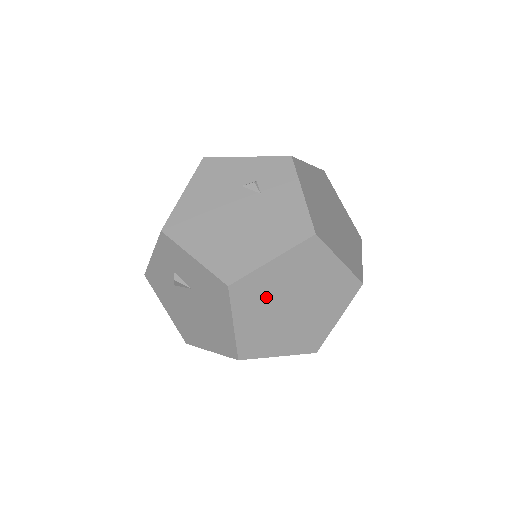
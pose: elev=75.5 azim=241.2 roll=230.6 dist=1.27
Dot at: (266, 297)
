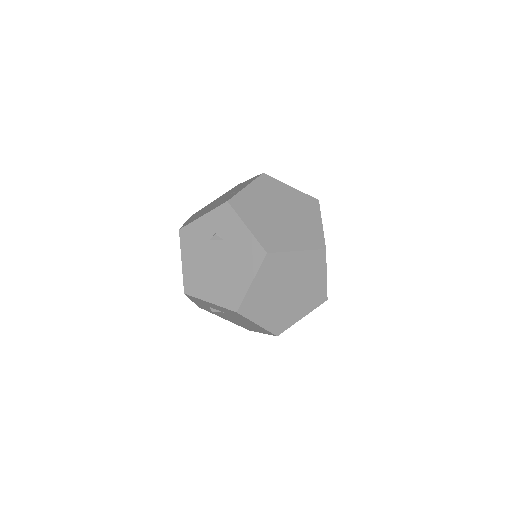
Dot at: (265, 300)
